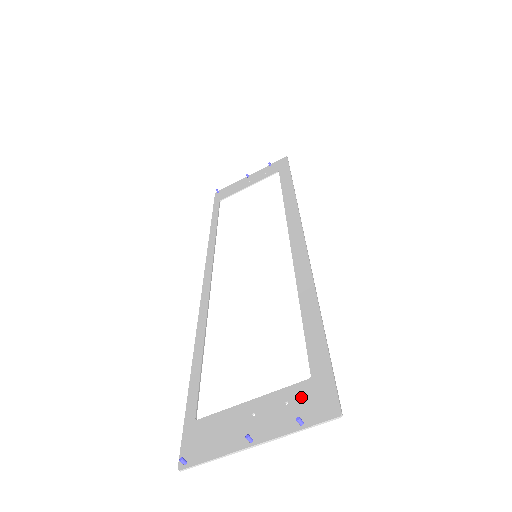
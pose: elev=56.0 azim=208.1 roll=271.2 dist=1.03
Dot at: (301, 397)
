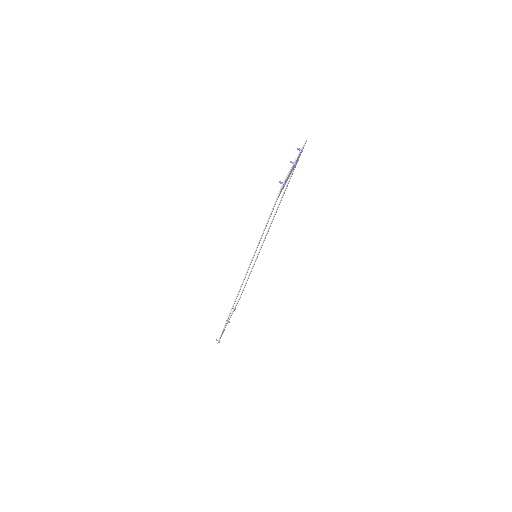
Dot at: (297, 160)
